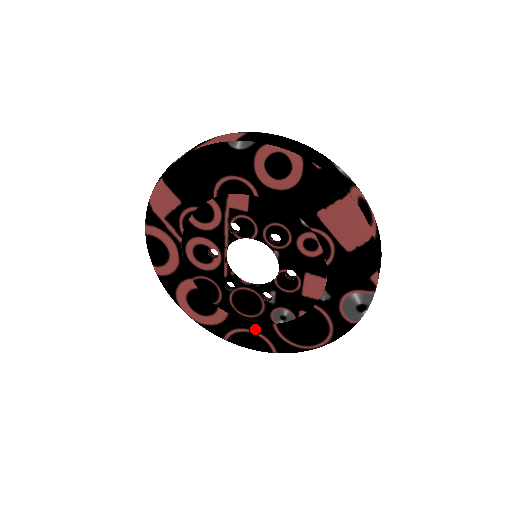
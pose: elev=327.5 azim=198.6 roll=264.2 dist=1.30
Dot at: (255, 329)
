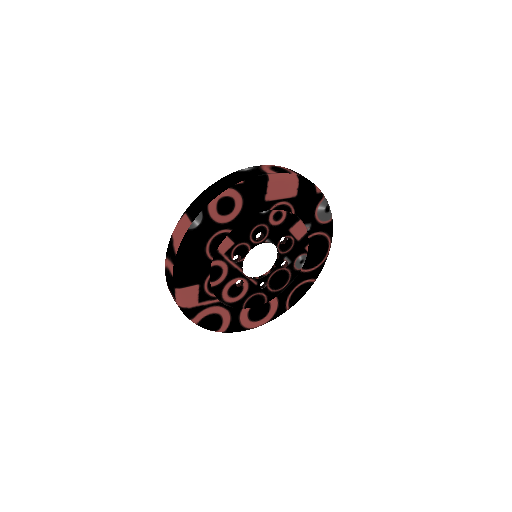
Dot at: (296, 285)
